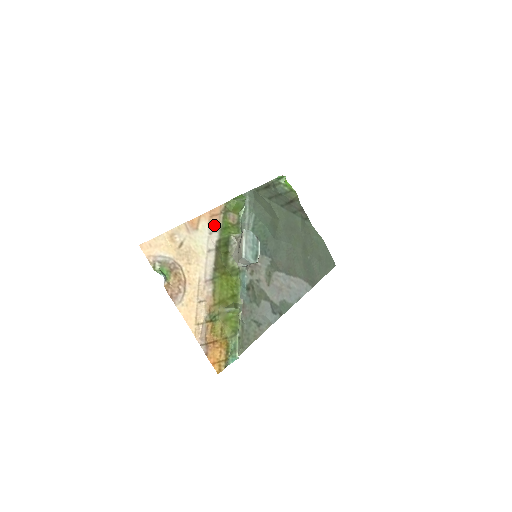
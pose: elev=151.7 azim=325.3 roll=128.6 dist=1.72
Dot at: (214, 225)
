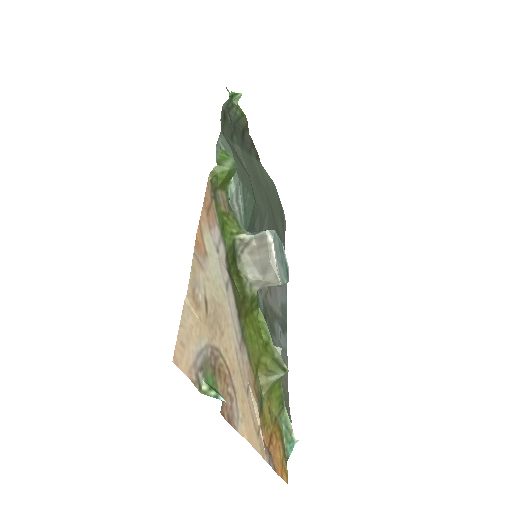
Dot at: (214, 229)
